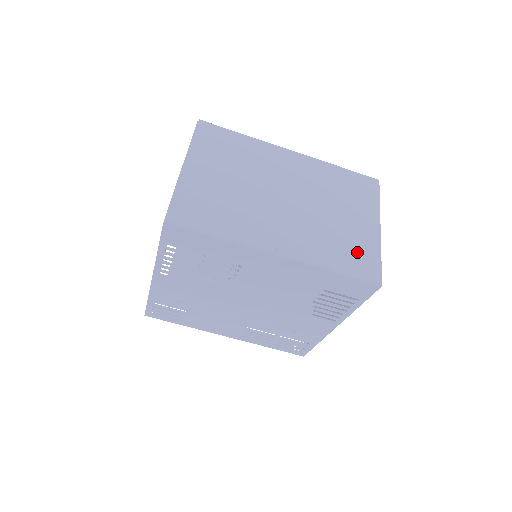
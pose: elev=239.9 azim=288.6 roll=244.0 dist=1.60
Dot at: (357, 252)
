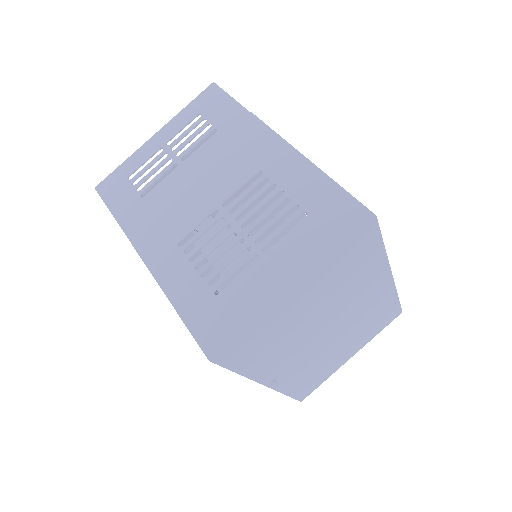
Dot at: (317, 379)
